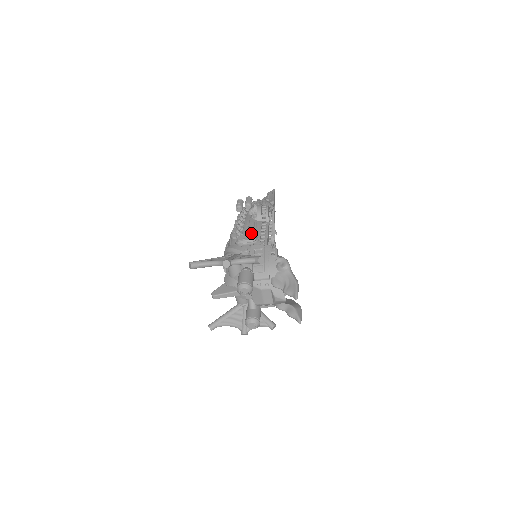
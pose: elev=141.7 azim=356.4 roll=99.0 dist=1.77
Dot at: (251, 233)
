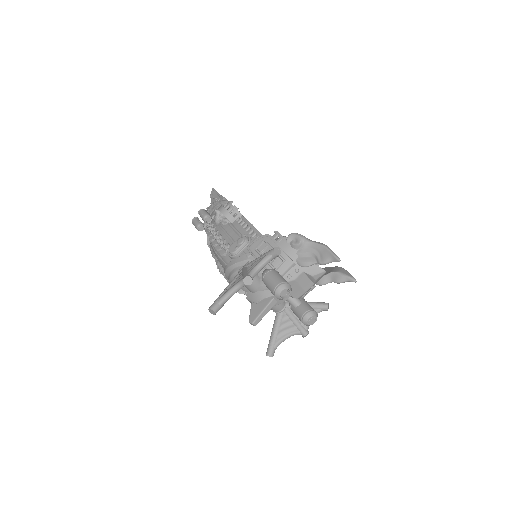
Dot at: (237, 237)
